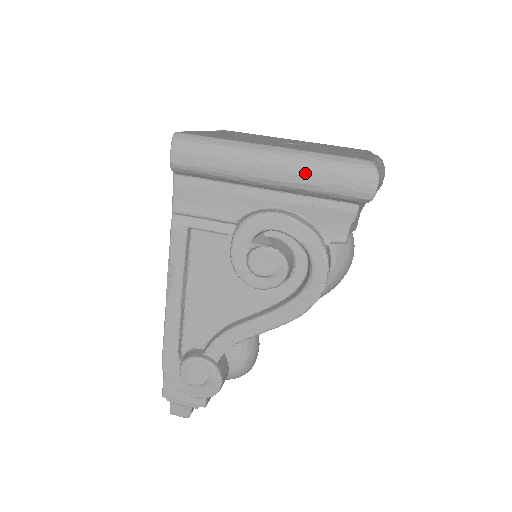
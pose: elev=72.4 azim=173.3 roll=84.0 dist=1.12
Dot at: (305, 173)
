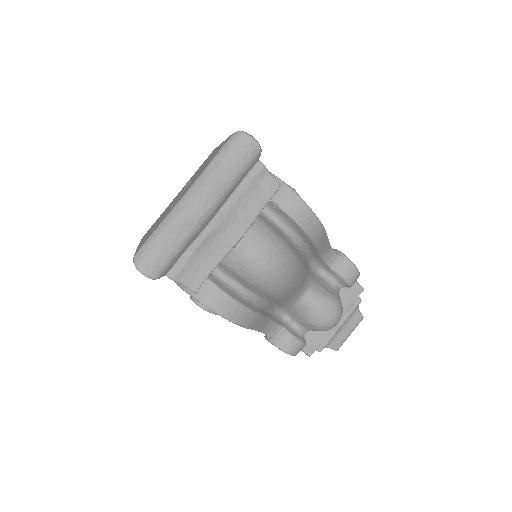
Dot at: occluded
